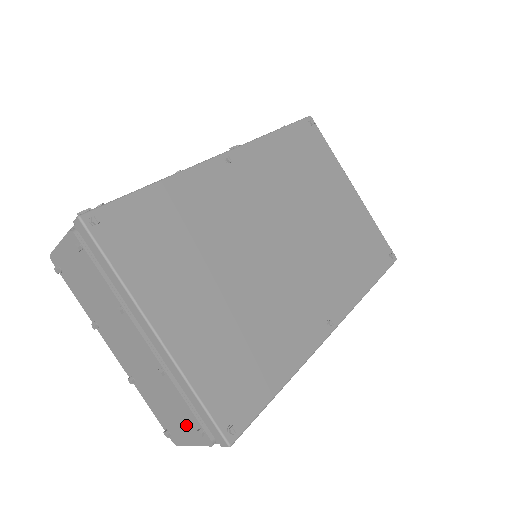
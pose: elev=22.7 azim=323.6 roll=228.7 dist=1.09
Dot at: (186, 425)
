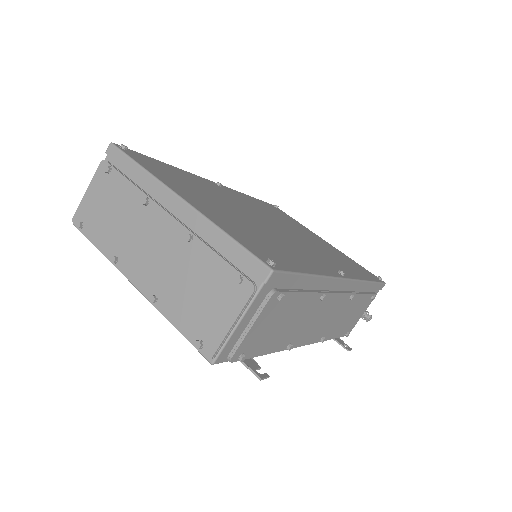
Dot at: (220, 295)
